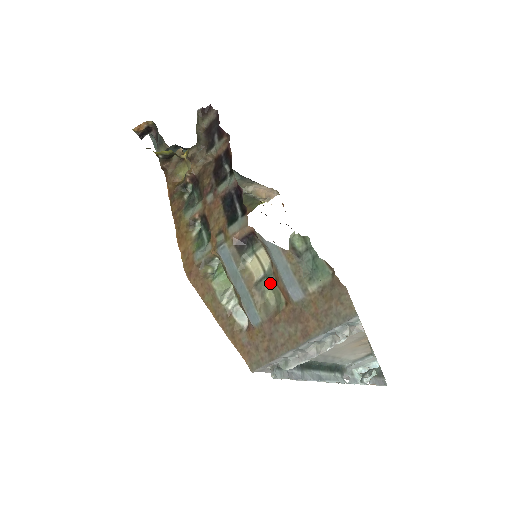
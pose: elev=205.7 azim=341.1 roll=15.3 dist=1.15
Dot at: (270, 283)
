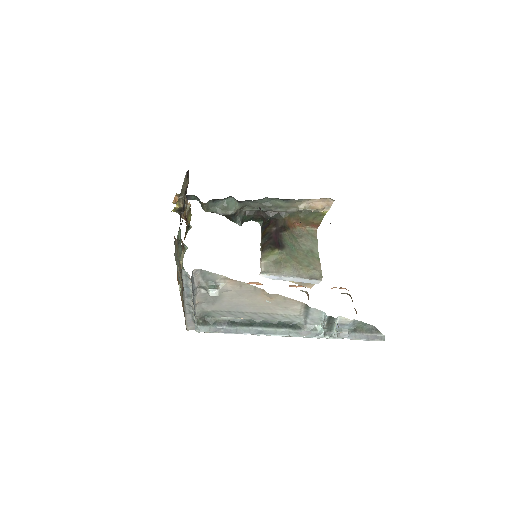
Dot at: (183, 267)
